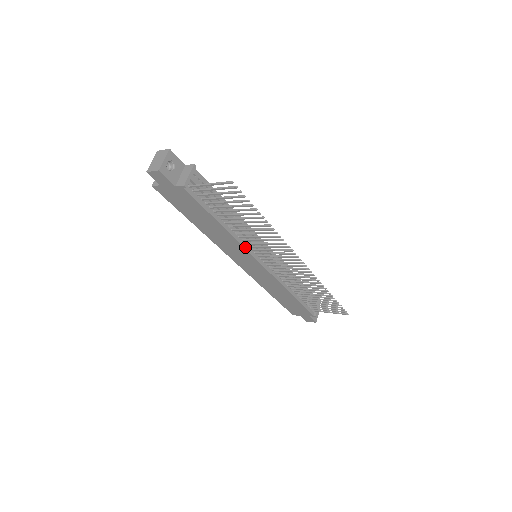
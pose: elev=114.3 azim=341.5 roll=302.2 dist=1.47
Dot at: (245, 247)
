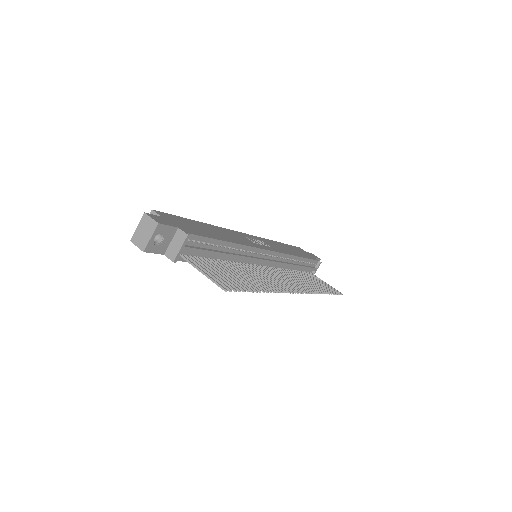
Dot at: occluded
